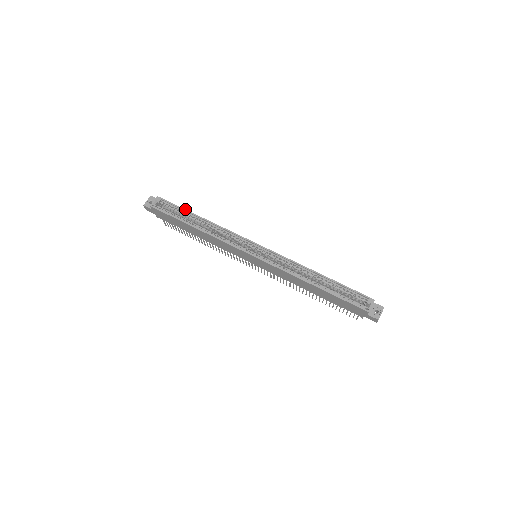
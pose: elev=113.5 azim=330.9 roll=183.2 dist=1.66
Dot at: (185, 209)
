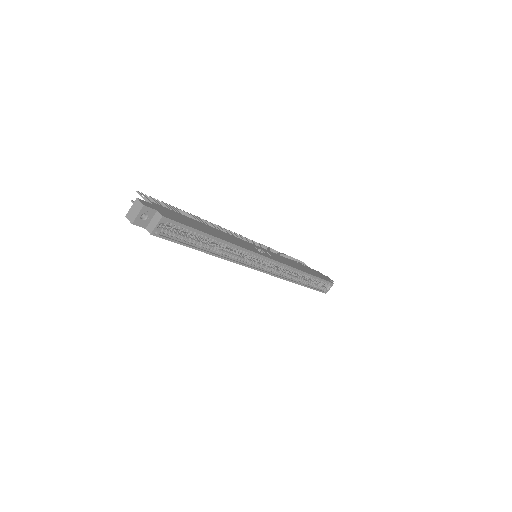
Dot at: (201, 231)
